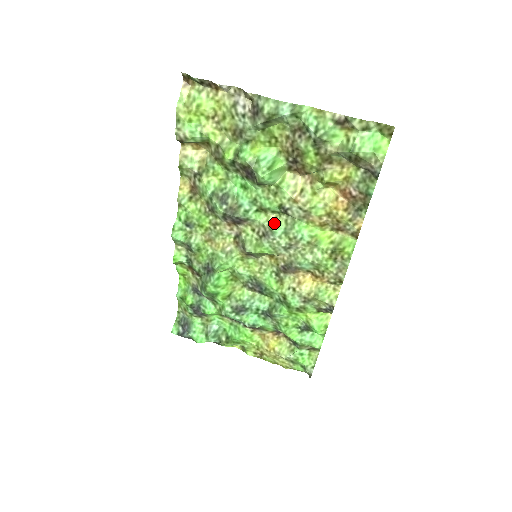
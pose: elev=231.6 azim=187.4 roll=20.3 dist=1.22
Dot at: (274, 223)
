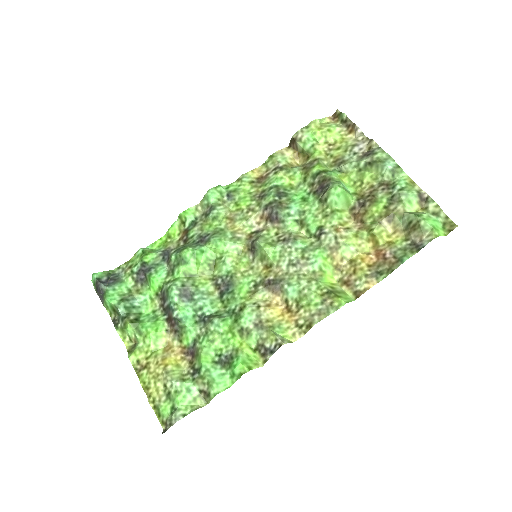
Dot at: (301, 238)
